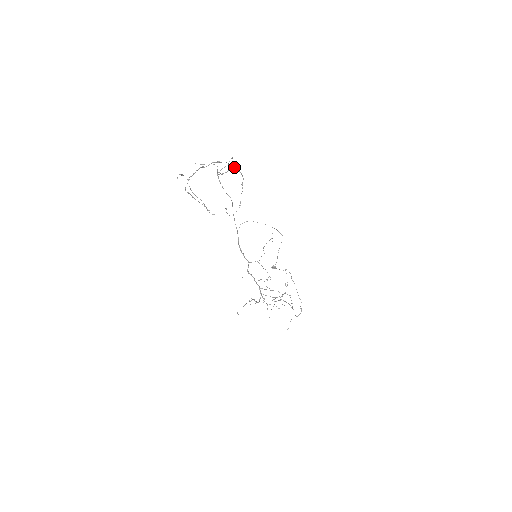
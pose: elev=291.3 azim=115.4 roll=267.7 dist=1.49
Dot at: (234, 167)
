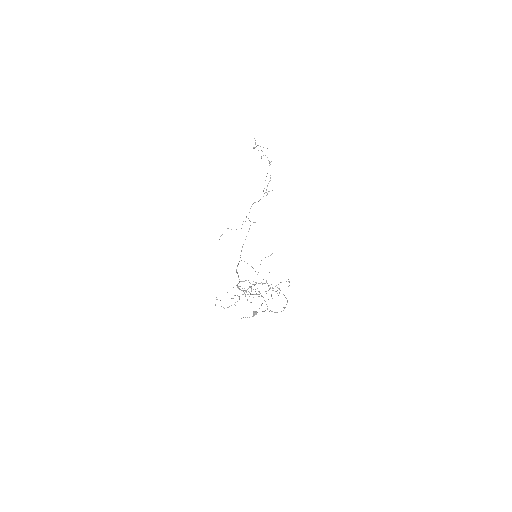
Dot at: (267, 193)
